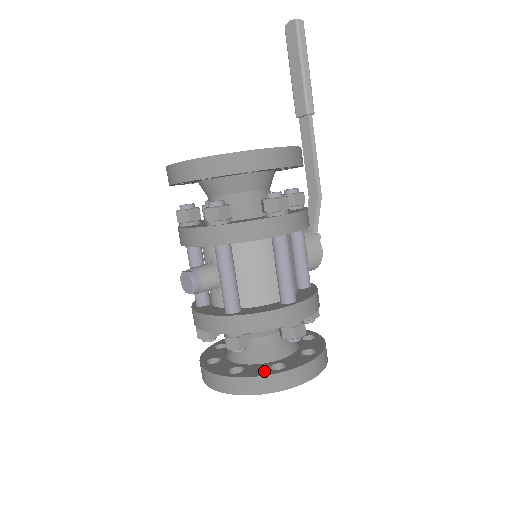
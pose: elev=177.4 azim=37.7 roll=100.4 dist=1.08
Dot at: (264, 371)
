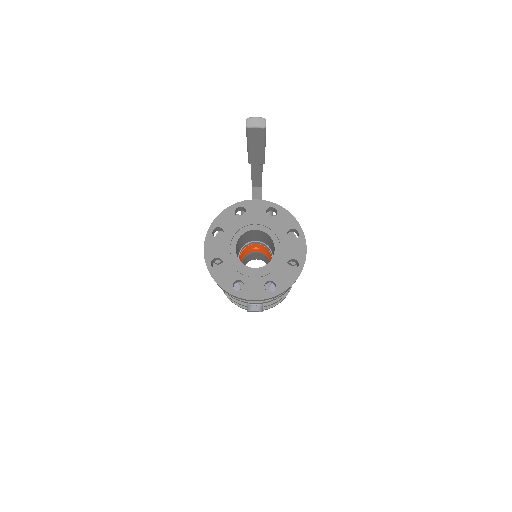
Dot at: occluded
